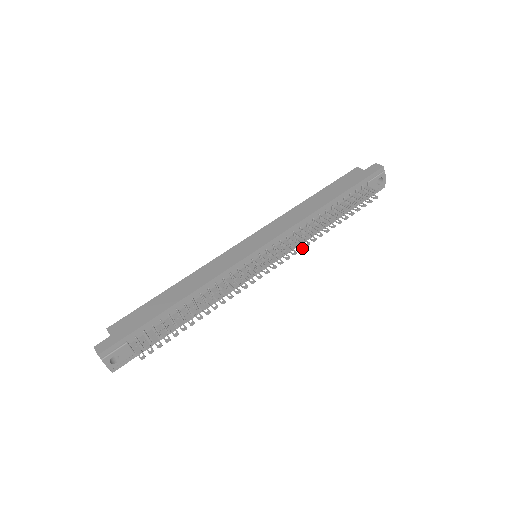
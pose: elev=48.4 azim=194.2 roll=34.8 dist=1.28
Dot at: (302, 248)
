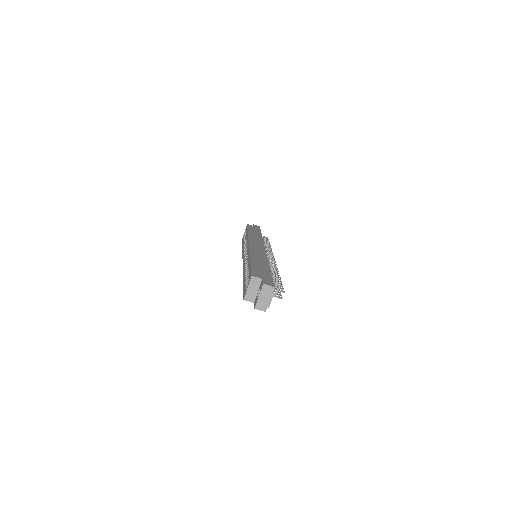
Dot at: occluded
